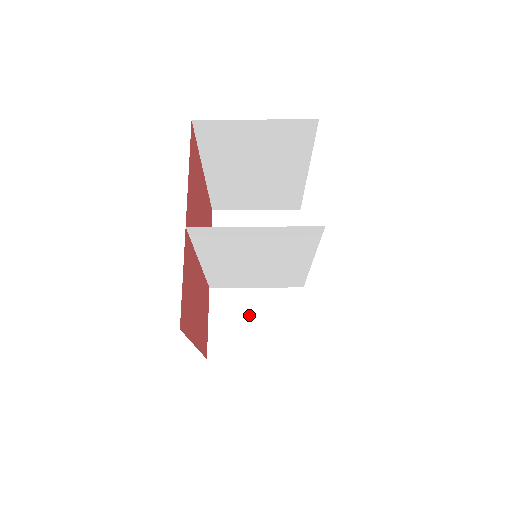
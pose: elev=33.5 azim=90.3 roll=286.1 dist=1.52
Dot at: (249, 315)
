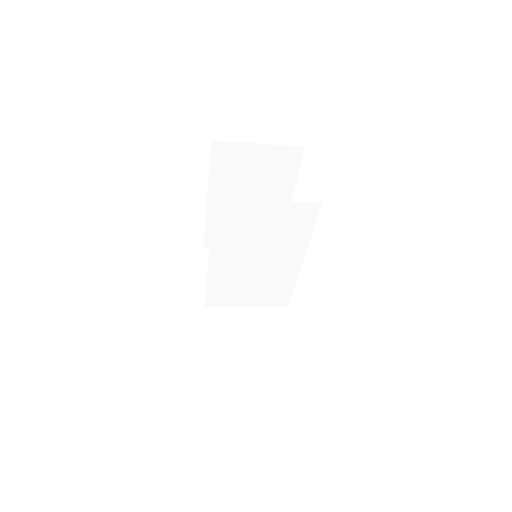
Dot at: (242, 328)
